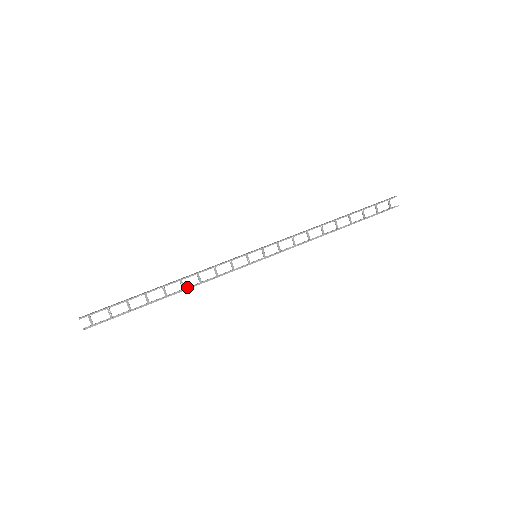
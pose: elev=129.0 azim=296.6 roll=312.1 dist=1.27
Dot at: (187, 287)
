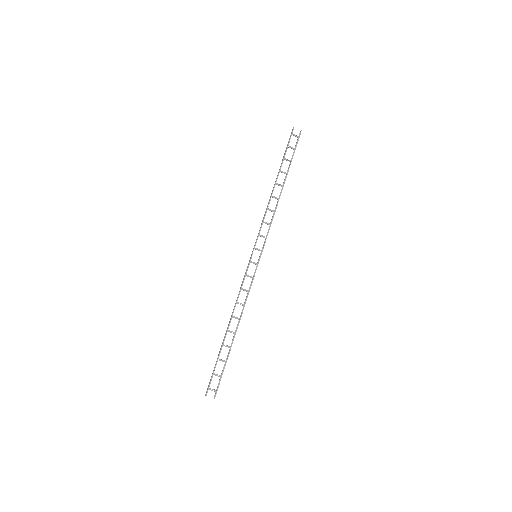
Dot at: (240, 316)
